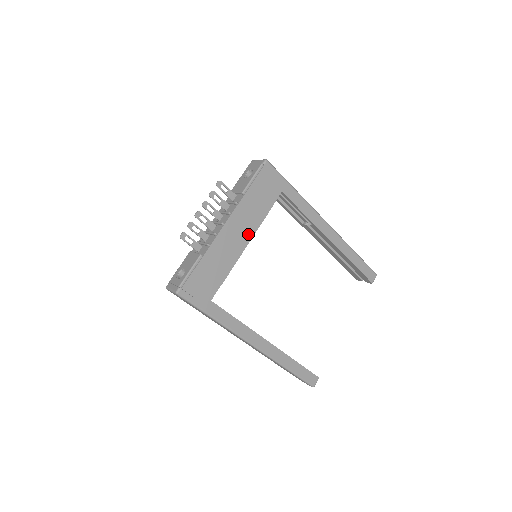
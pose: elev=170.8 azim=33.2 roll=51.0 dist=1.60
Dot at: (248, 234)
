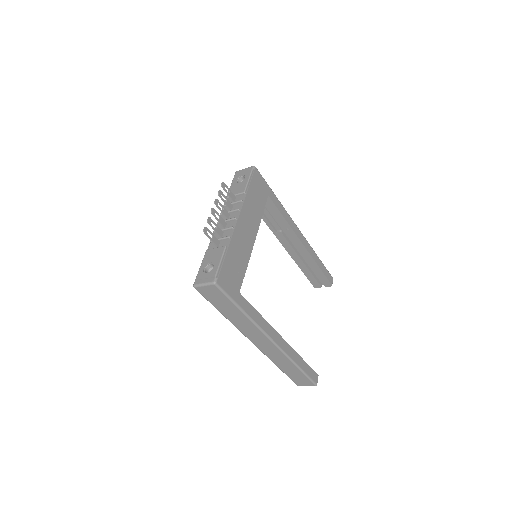
Dot at: (254, 230)
